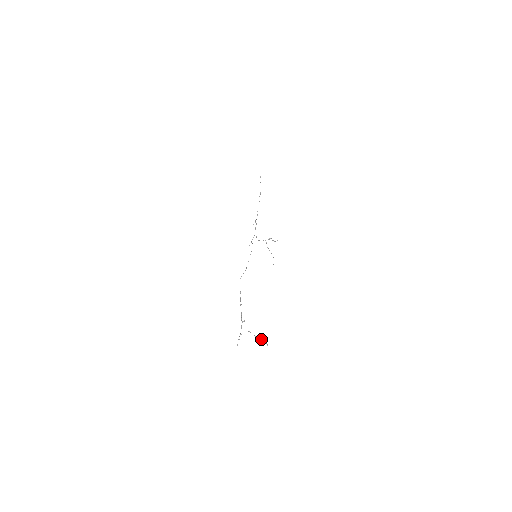
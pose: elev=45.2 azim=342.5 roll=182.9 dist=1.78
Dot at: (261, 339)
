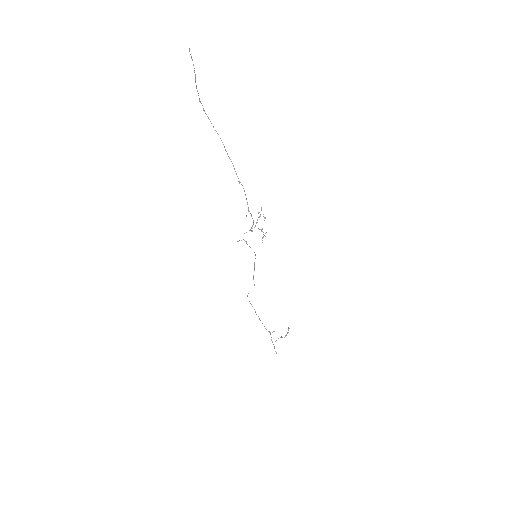
Dot at: (288, 332)
